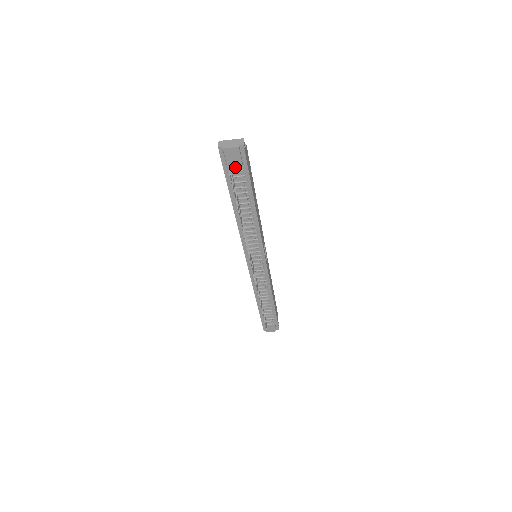
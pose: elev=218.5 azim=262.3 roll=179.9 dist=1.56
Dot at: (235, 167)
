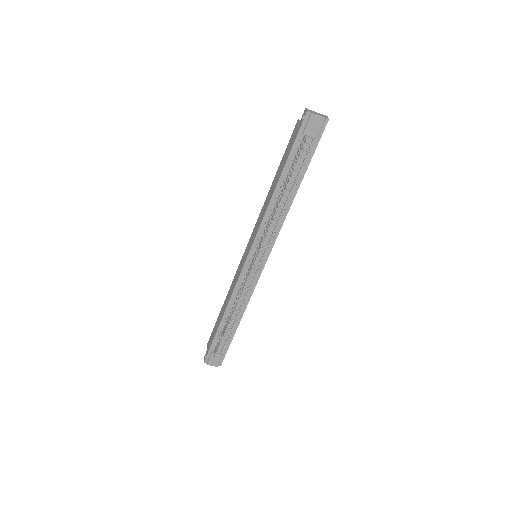
Dot at: (308, 139)
